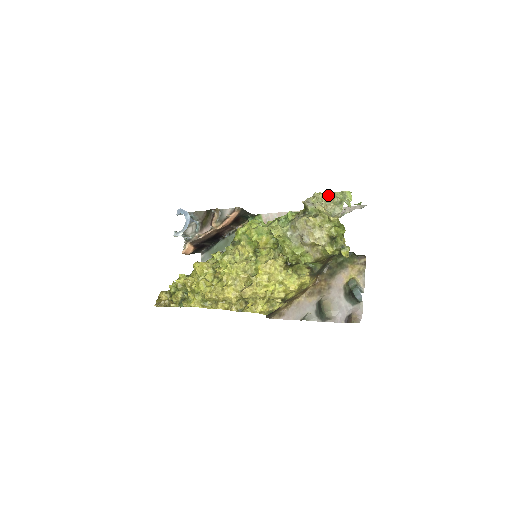
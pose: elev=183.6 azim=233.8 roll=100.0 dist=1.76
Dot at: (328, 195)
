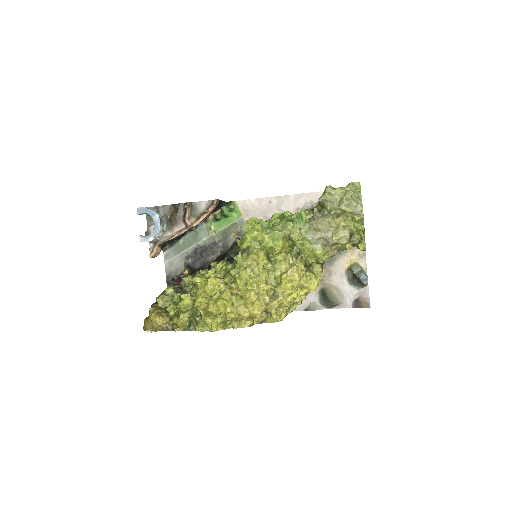
Dot at: (343, 190)
